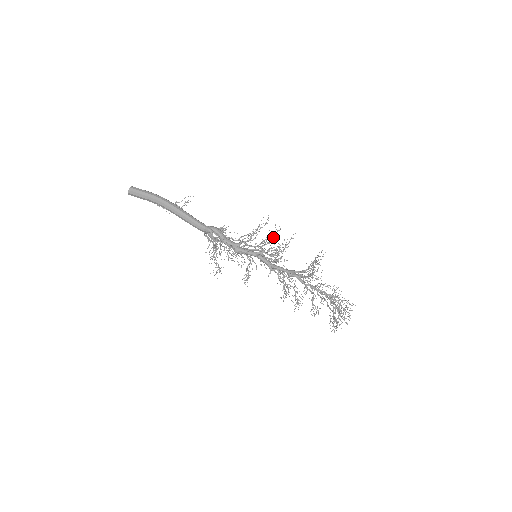
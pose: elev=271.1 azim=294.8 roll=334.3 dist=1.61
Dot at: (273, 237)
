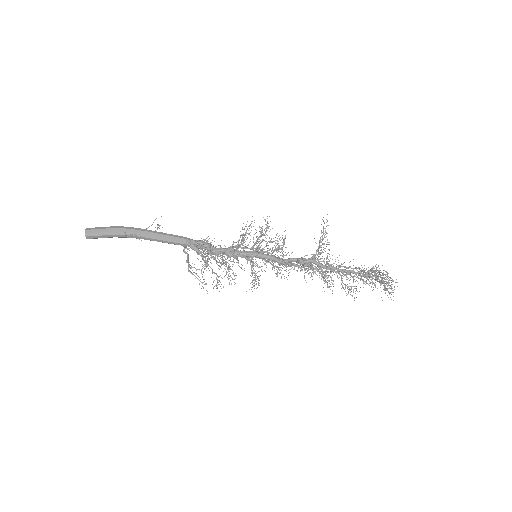
Dot at: occluded
